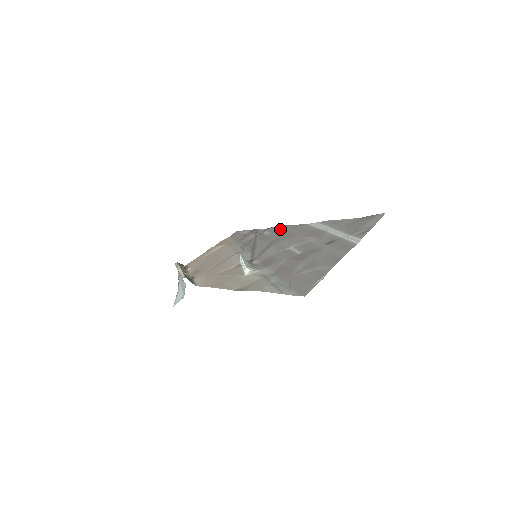
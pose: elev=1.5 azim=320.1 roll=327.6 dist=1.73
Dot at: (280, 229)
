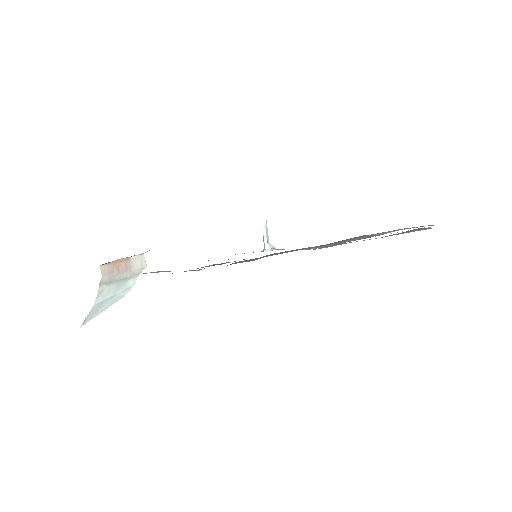
Dot at: occluded
